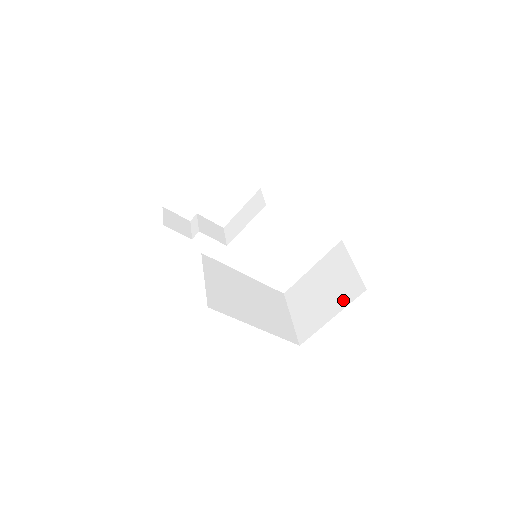
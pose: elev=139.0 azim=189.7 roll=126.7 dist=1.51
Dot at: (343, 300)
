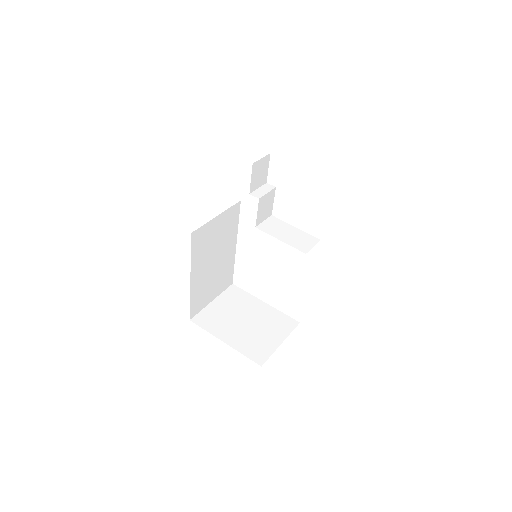
Dot at: (245, 347)
